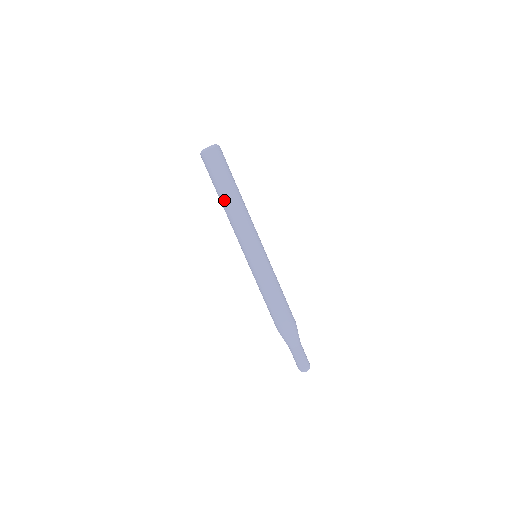
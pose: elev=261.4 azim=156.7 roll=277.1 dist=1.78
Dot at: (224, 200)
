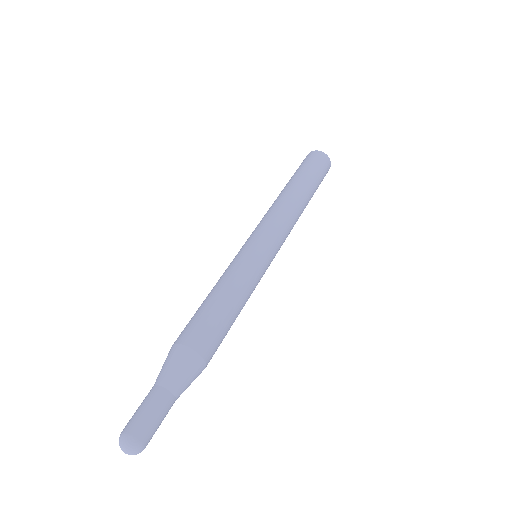
Dot at: occluded
